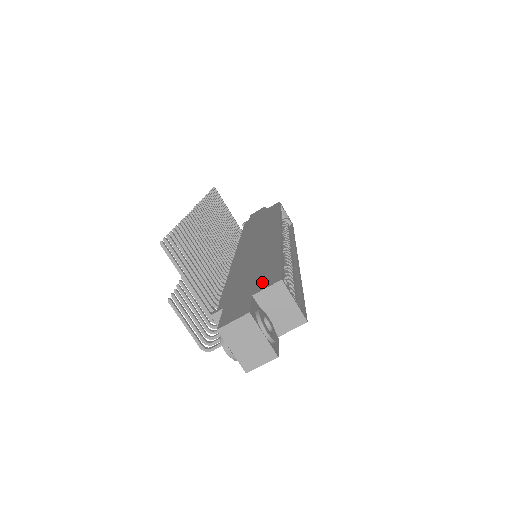
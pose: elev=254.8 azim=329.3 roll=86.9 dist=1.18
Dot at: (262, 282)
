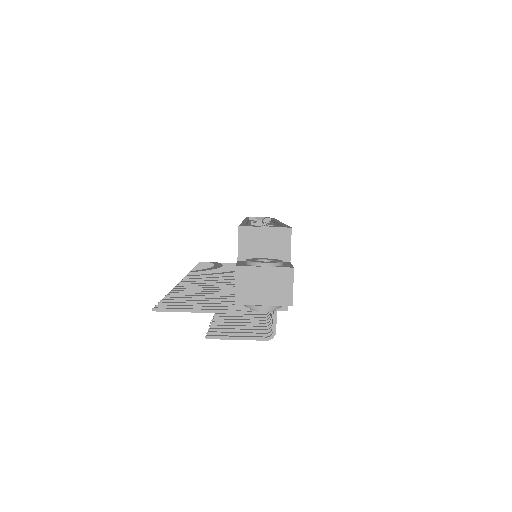
Dot at: occluded
